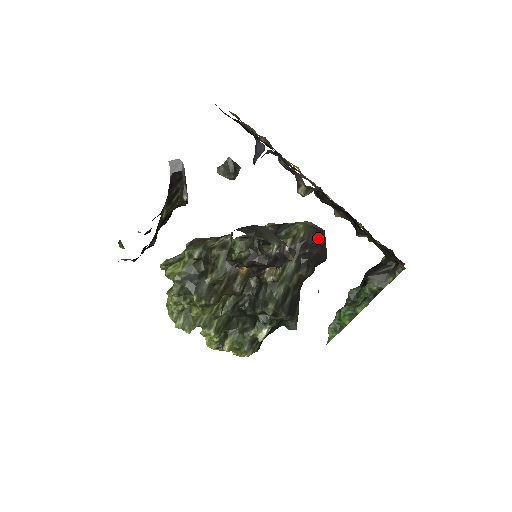
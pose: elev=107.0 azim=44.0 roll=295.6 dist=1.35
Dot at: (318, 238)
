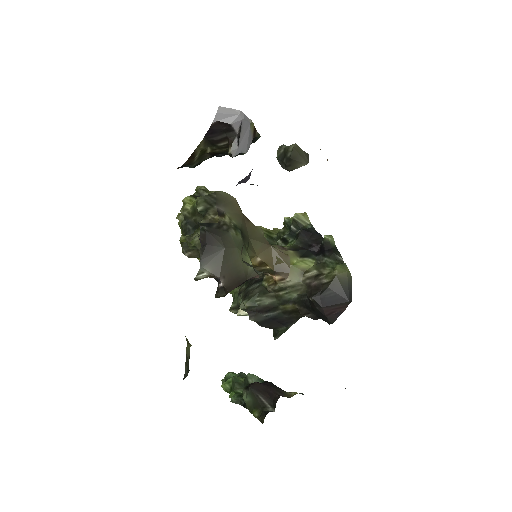
Dot at: (336, 300)
